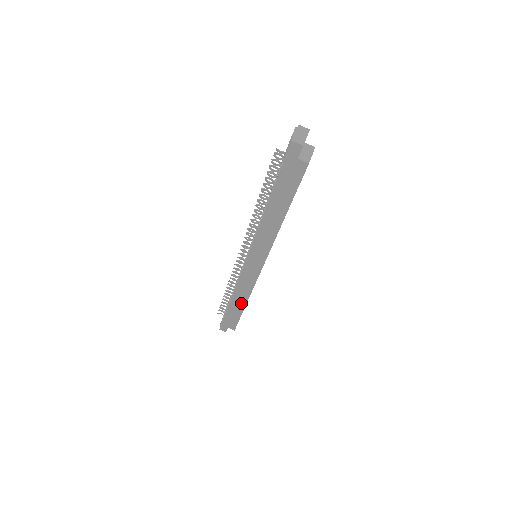
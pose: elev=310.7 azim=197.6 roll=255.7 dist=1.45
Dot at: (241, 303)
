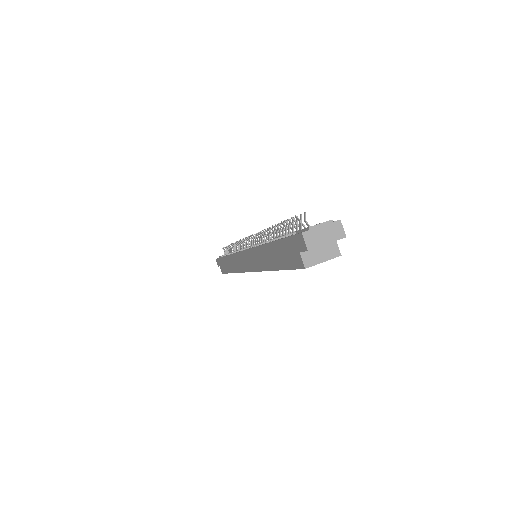
Dot at: (230, 267)
